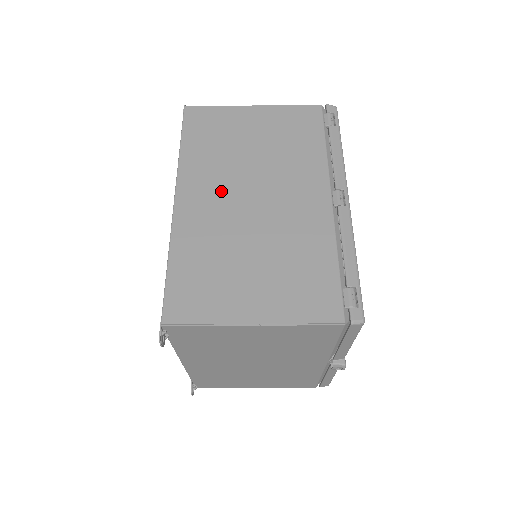
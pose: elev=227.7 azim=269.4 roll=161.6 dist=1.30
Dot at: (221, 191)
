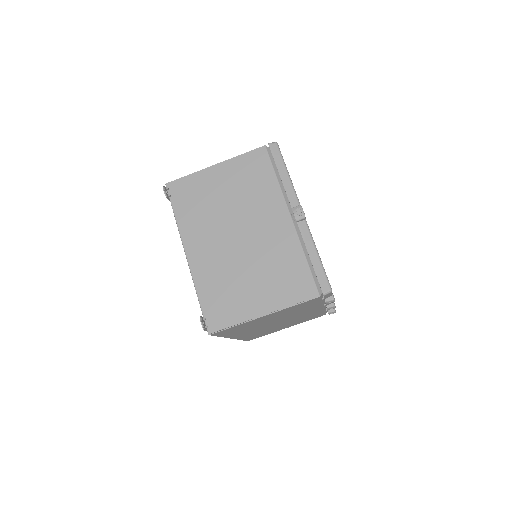
Dot at: occluded
